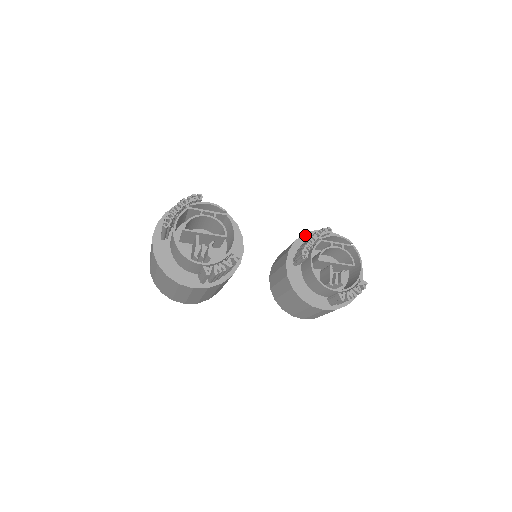
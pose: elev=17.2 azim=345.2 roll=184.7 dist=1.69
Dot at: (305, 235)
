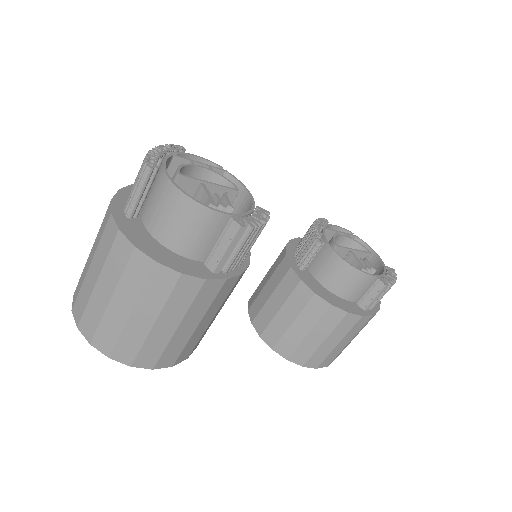
Dot at: (292, 241)
